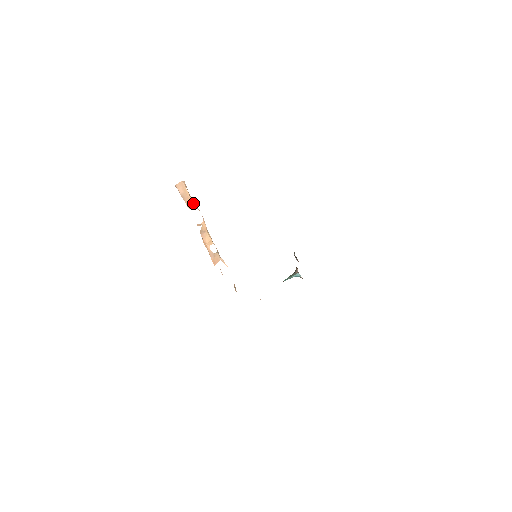
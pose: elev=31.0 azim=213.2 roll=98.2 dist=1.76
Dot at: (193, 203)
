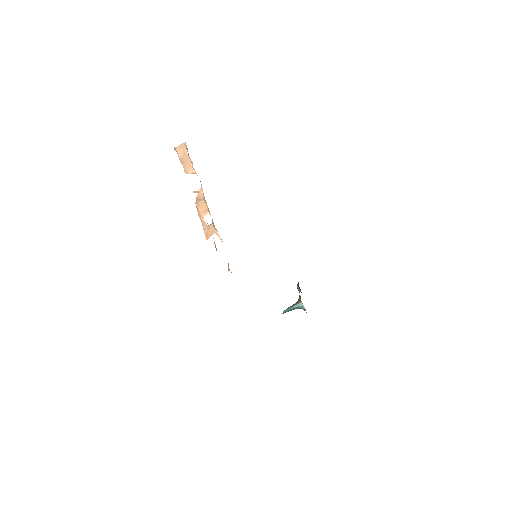
Dot at: (192, 167)
